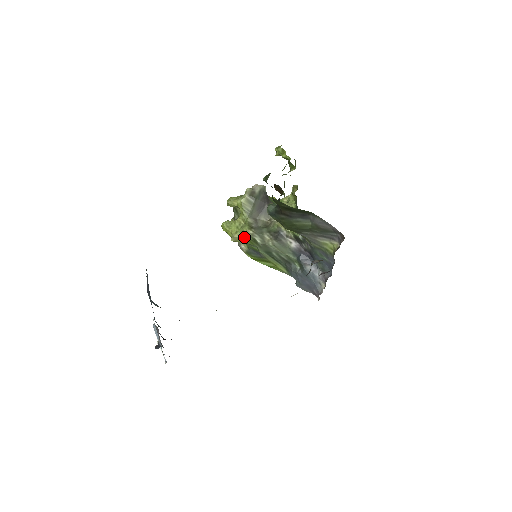
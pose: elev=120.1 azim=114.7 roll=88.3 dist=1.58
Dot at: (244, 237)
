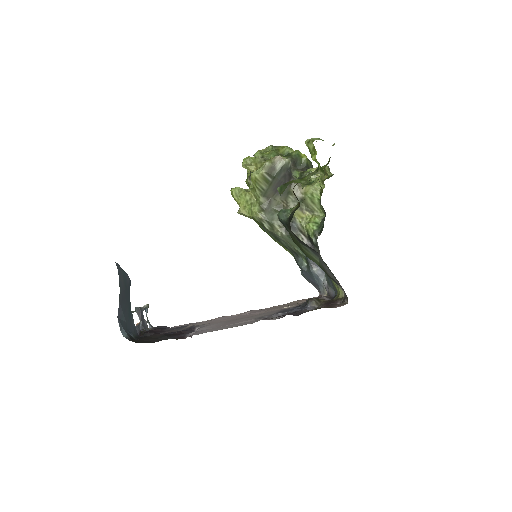
Dot at: (252, 217)
